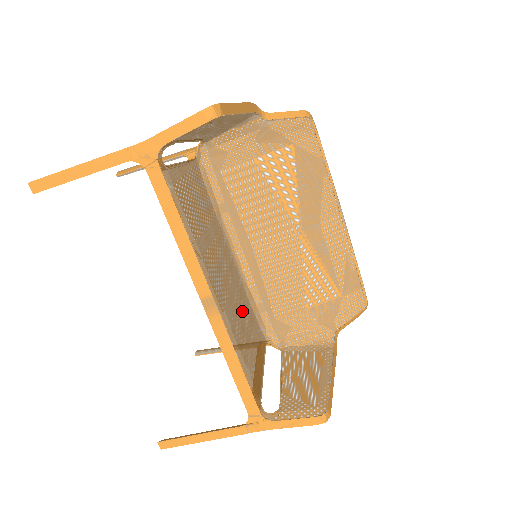
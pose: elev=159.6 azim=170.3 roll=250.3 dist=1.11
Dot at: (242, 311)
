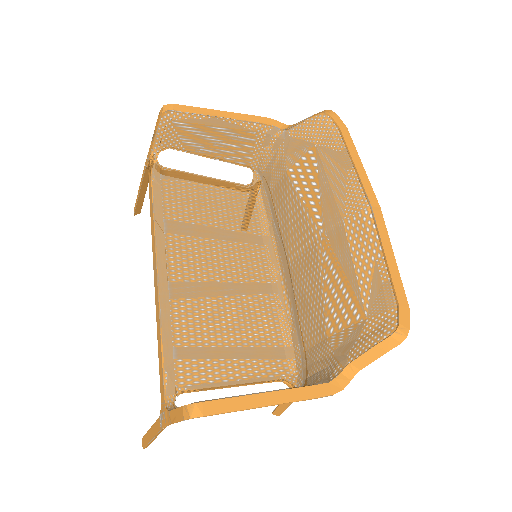
Dot at: (235, 315)
